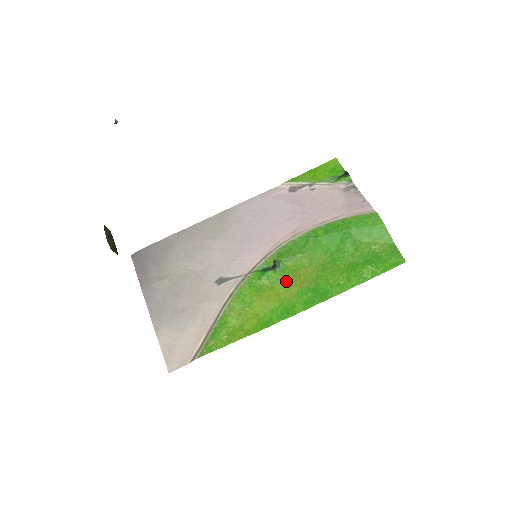
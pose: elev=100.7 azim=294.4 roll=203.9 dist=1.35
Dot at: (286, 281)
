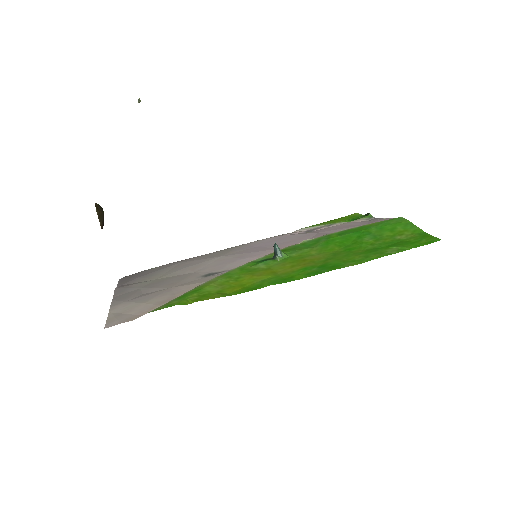
Dot at: (287, 264)
